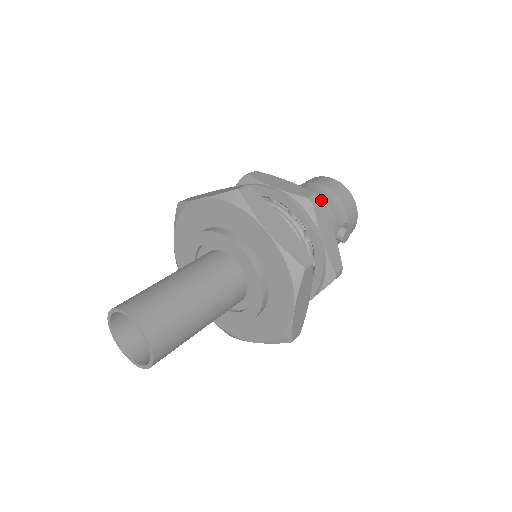
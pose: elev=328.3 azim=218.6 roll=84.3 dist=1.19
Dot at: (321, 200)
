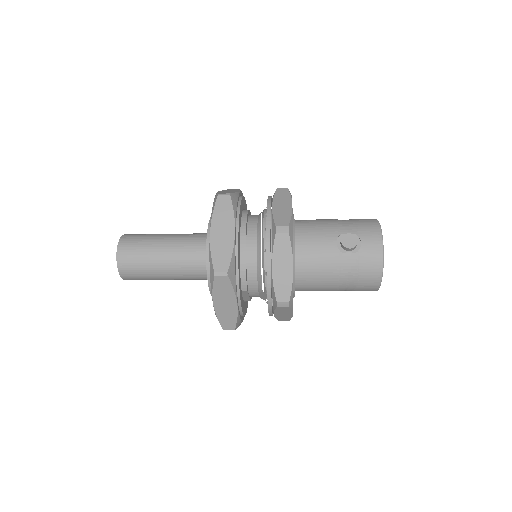
Dot at: (331, 219)
